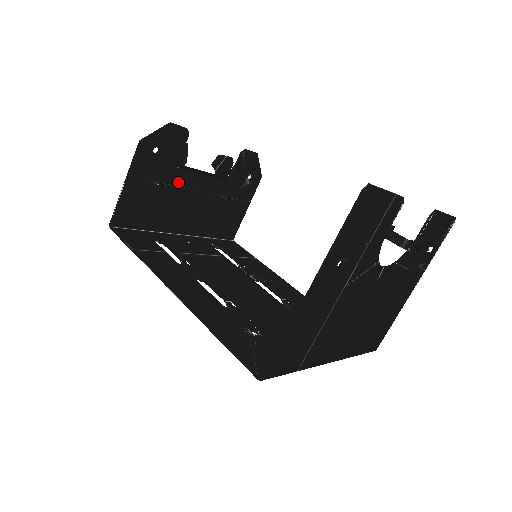
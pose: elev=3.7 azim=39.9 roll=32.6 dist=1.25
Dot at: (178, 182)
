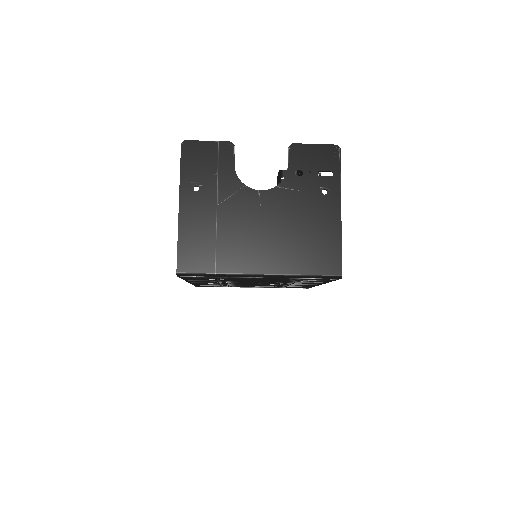
Dot at: occluded
